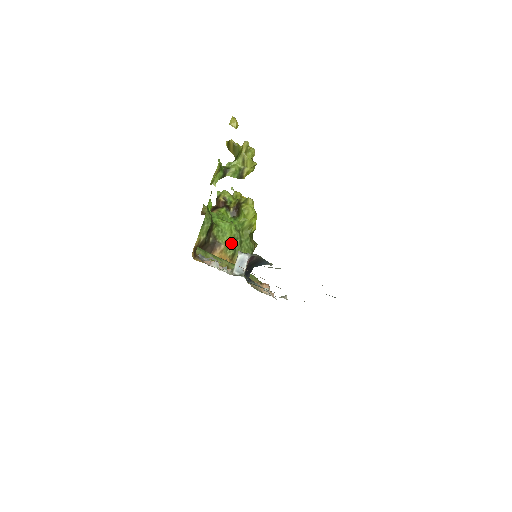
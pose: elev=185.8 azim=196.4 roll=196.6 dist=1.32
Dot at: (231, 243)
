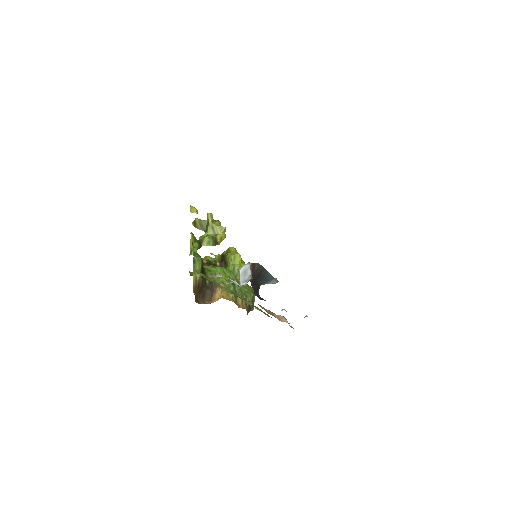
Dot at: (229, 284)
